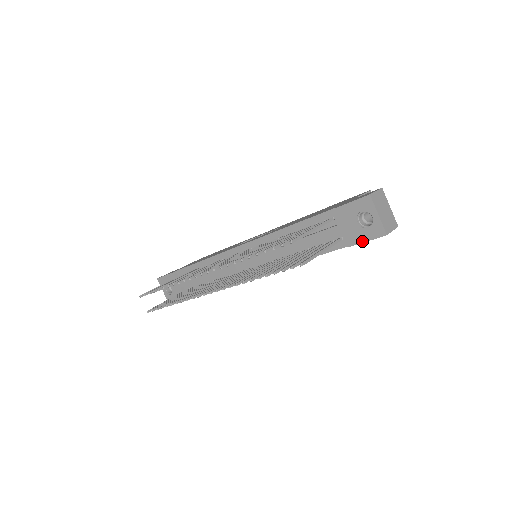
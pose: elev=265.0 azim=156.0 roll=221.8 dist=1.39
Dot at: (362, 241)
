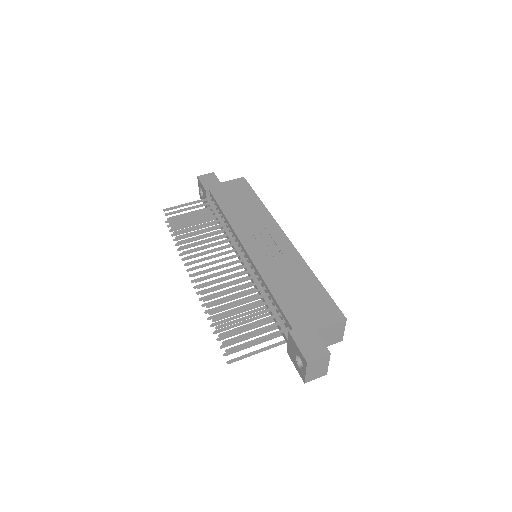
Dot at: (294, 363)
